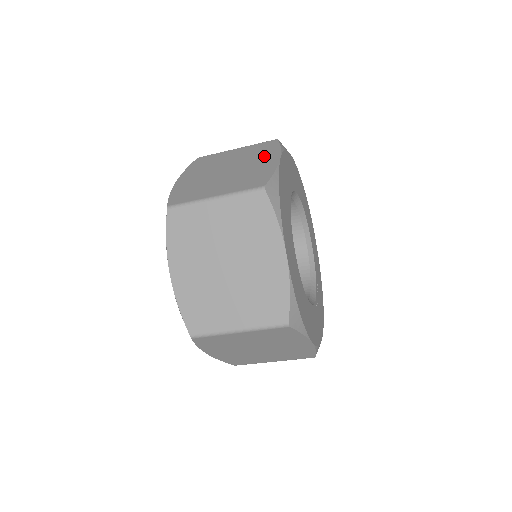
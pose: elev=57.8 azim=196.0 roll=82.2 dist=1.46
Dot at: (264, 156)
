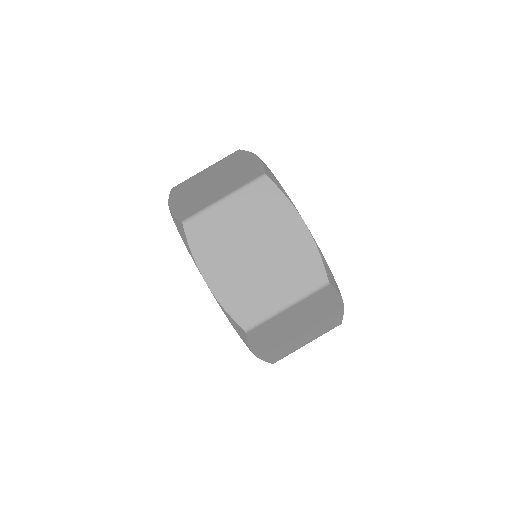
Dot at: (240, 161)
